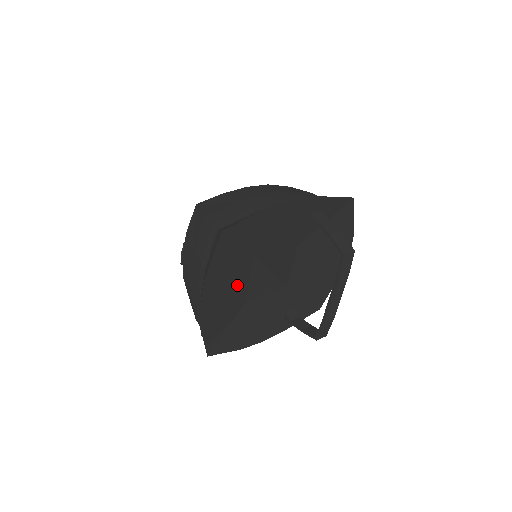
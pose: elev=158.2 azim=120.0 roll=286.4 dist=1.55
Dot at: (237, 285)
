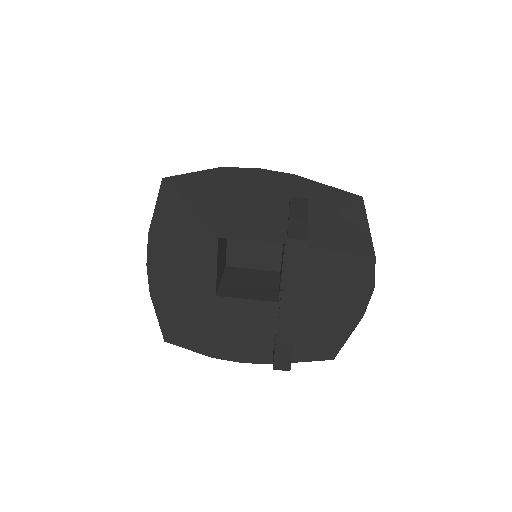
Dot at: (199, 264)
